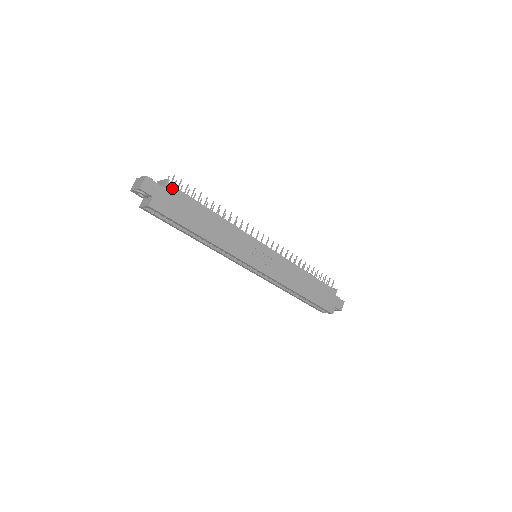
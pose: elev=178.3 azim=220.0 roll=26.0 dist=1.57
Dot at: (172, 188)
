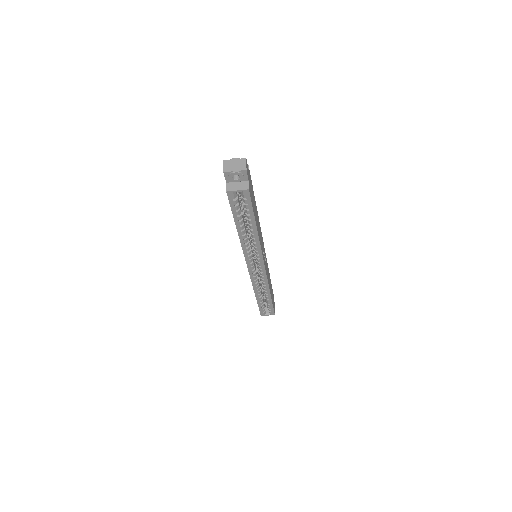
Dot at: (250, 176)
